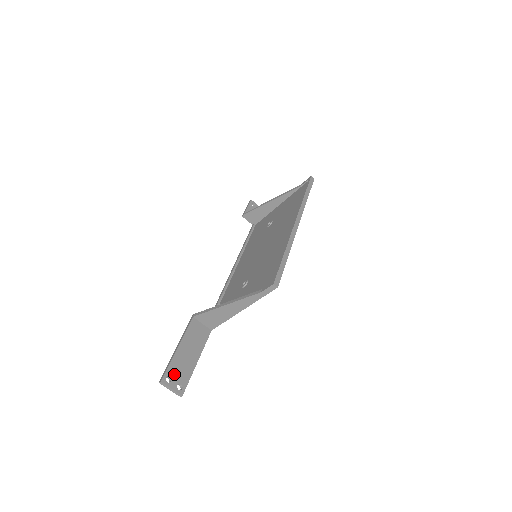
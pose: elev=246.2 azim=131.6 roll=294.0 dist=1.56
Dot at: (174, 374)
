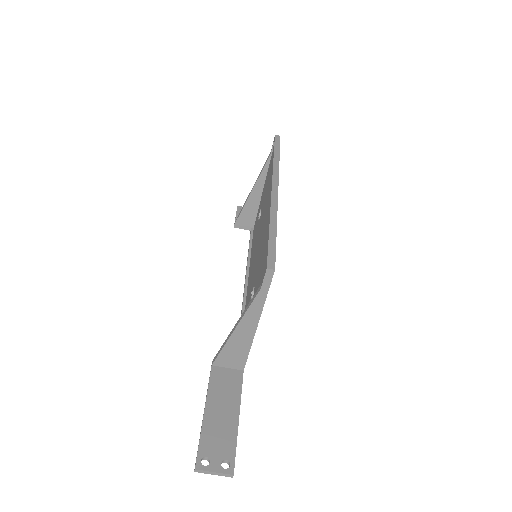
Dot at: (211, 450)
